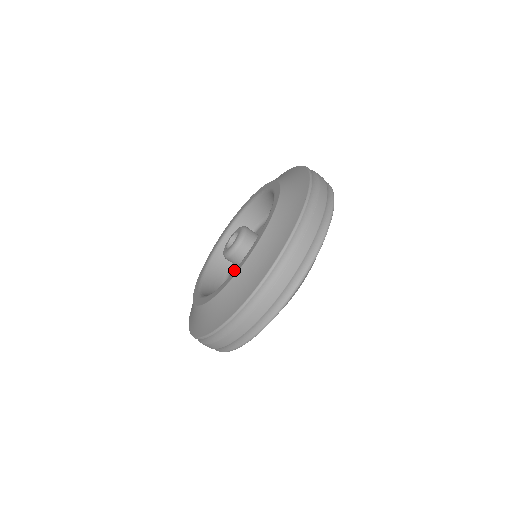
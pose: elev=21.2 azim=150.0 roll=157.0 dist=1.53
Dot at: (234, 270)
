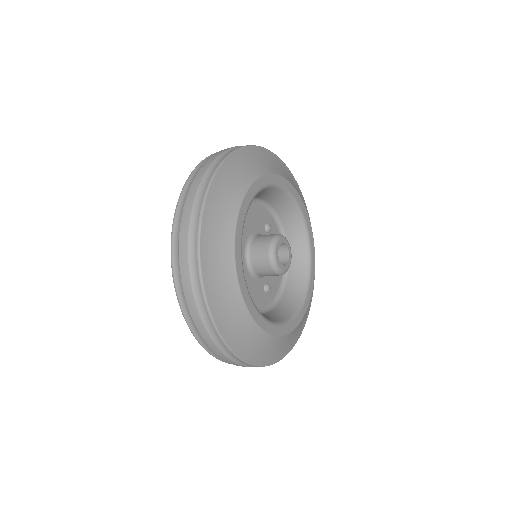
Dot at: occluded
